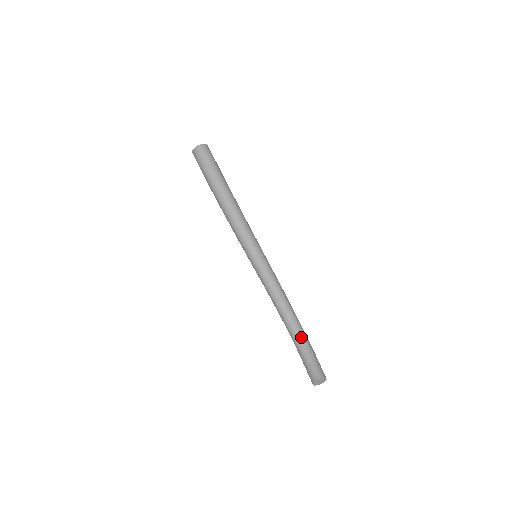
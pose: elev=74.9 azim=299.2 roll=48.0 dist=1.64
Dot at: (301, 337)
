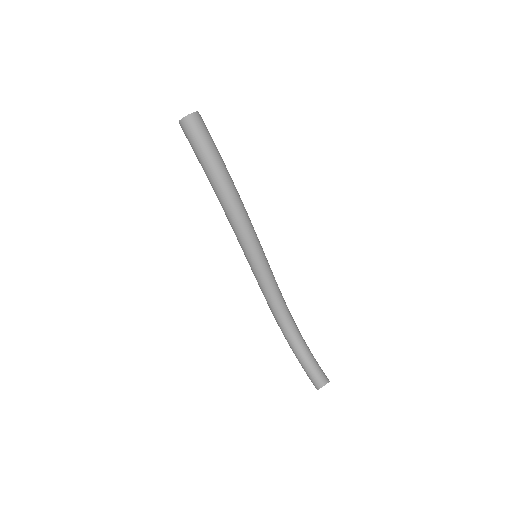
Dot at: (301, 342)
